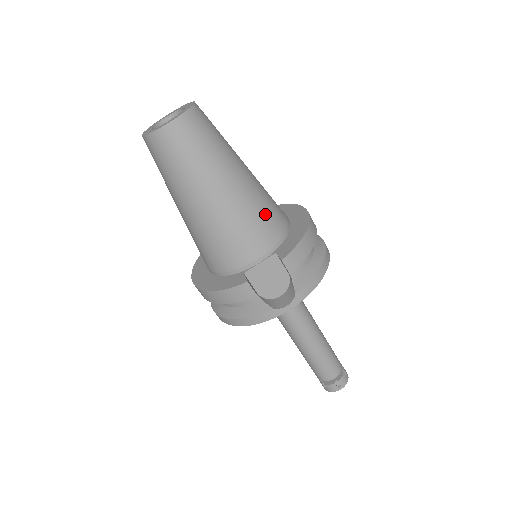
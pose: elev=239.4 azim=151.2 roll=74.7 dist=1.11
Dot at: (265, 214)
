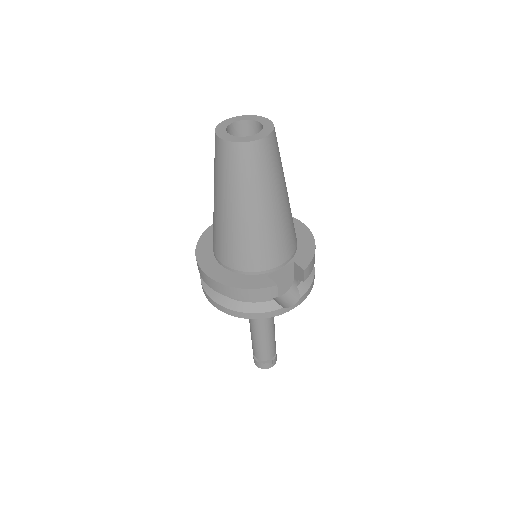
Dot at: (292, 228)
